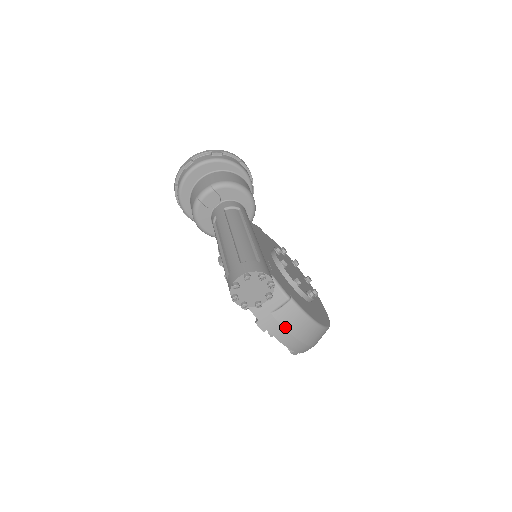
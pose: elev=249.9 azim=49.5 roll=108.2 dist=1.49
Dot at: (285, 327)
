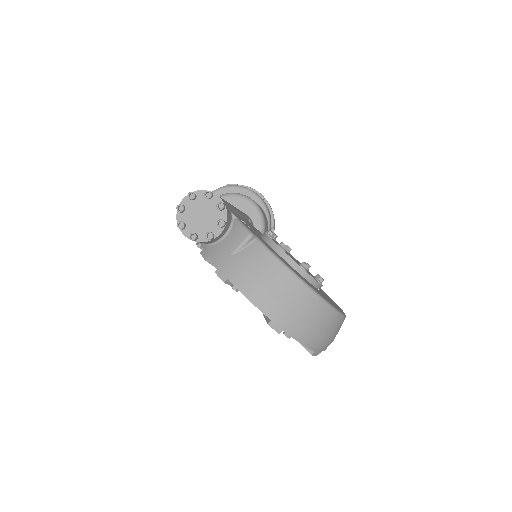
Dot at: (249, 272)
